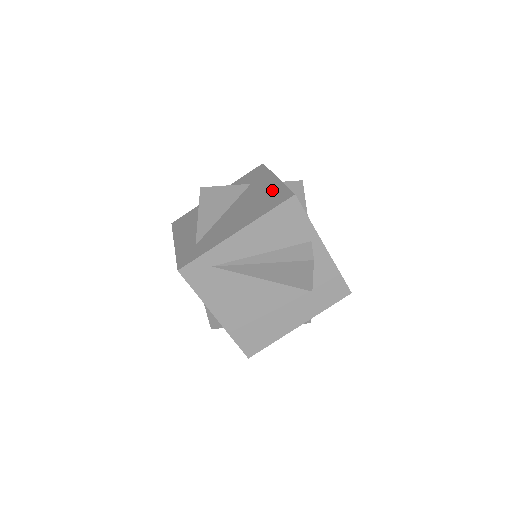
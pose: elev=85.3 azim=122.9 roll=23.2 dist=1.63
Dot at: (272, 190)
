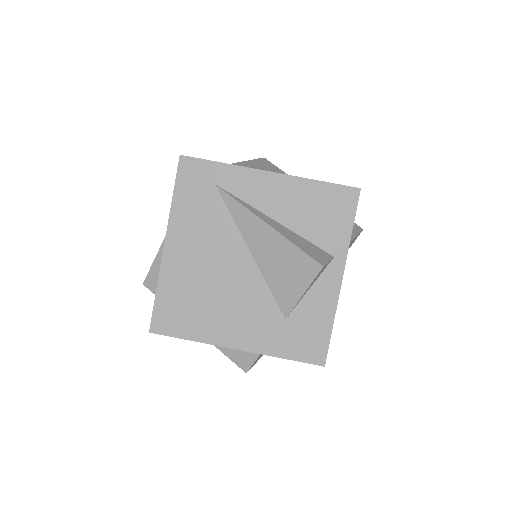
Dot at: occluded
